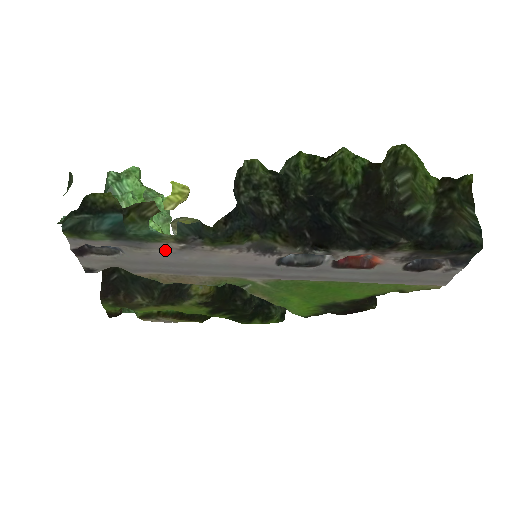
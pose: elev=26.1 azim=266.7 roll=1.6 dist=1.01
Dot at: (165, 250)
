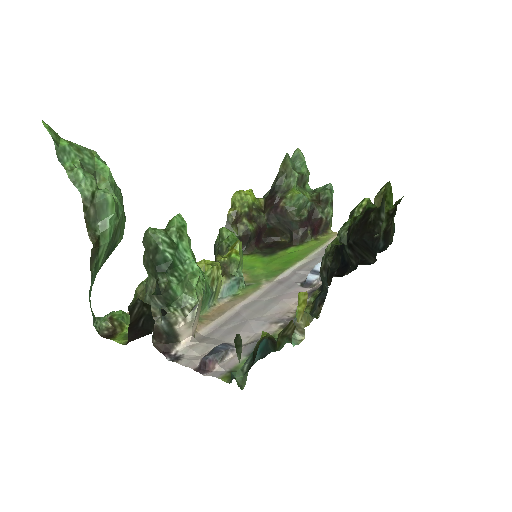
Dot at: (264, 330)
